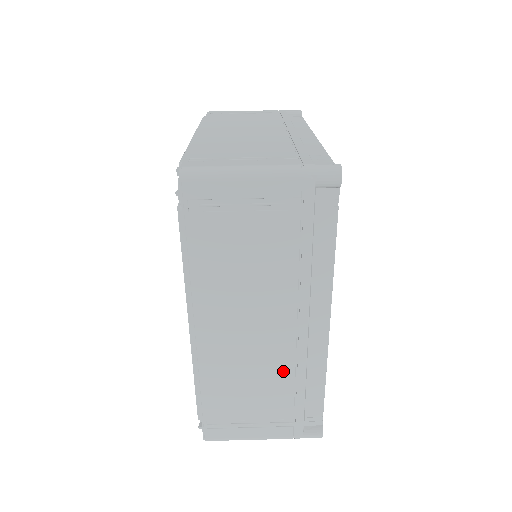
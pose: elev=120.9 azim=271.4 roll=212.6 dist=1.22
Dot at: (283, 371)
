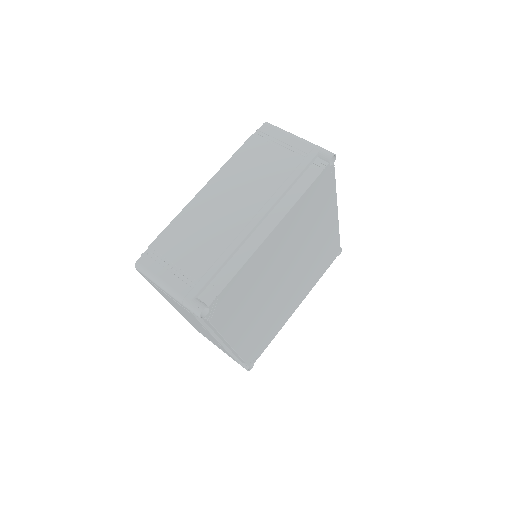
Dot at: (217, 343)
